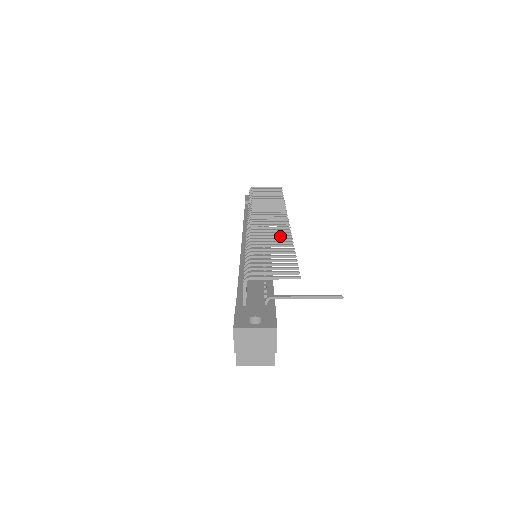
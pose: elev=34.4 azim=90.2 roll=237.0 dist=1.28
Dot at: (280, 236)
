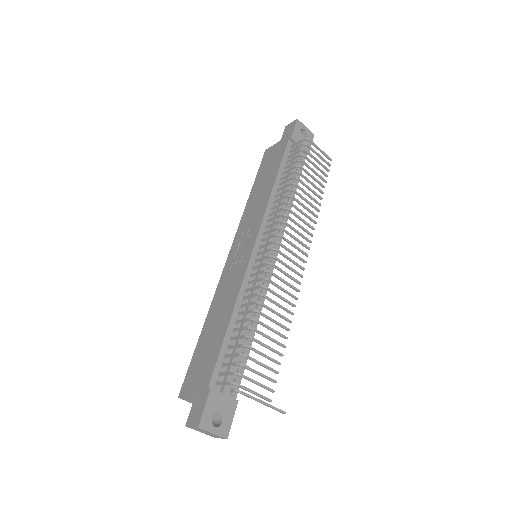
Dot at: (287, 302)
